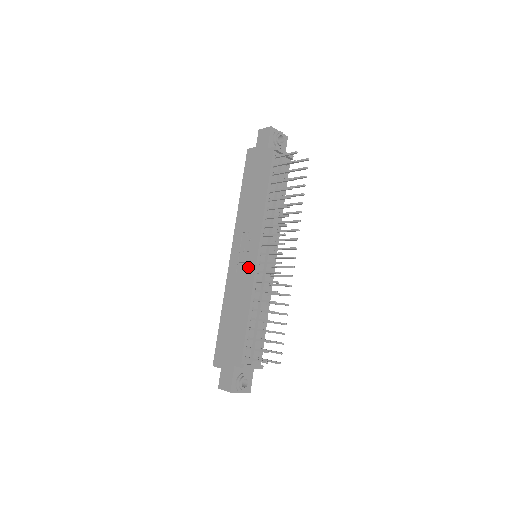
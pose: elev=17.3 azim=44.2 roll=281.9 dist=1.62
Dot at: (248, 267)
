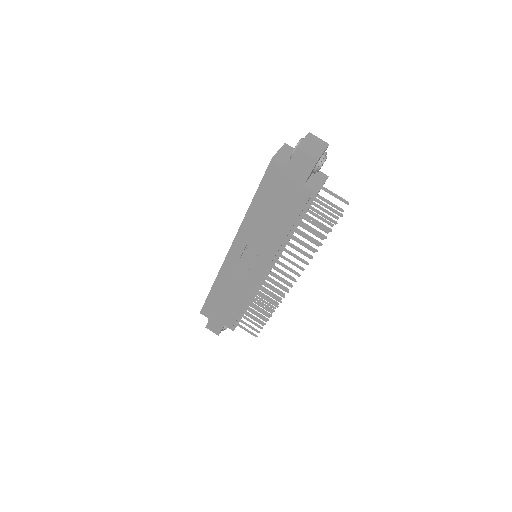
Dot at: (250, 277)
